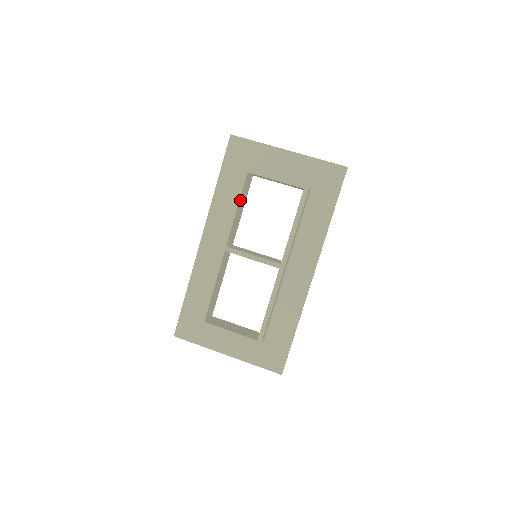
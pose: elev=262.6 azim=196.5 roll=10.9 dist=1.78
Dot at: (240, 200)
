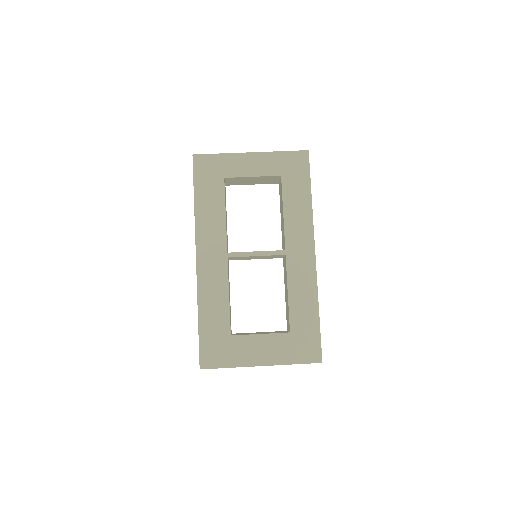
Dot at: (225, 206)
